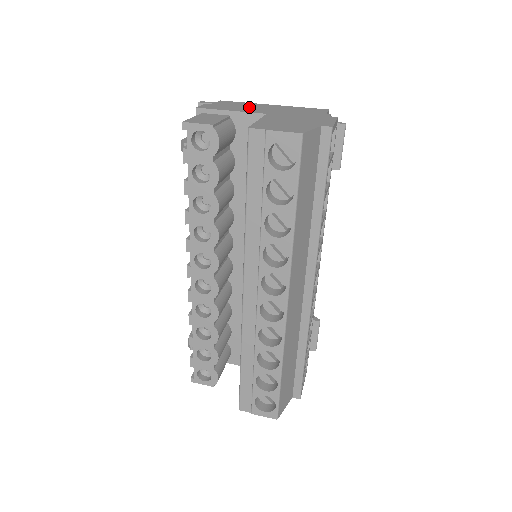
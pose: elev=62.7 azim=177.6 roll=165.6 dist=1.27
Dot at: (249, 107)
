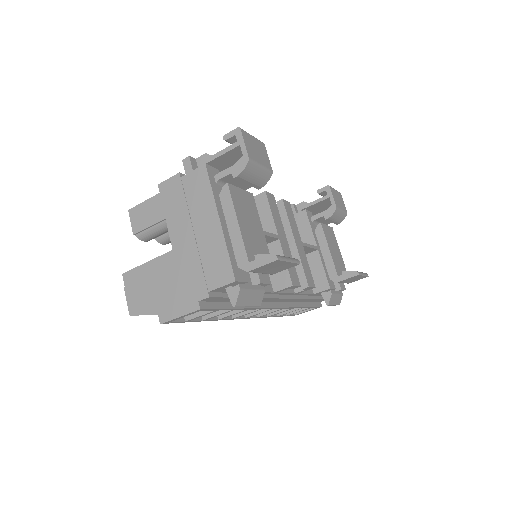
Dot at: (188, 216)
